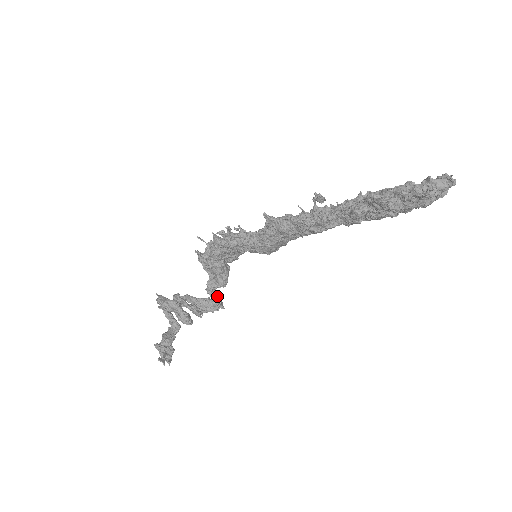
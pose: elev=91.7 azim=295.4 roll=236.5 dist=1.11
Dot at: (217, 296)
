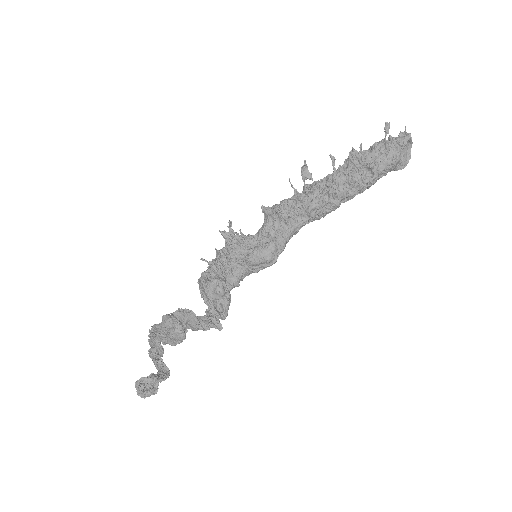
Dot at: occluded
